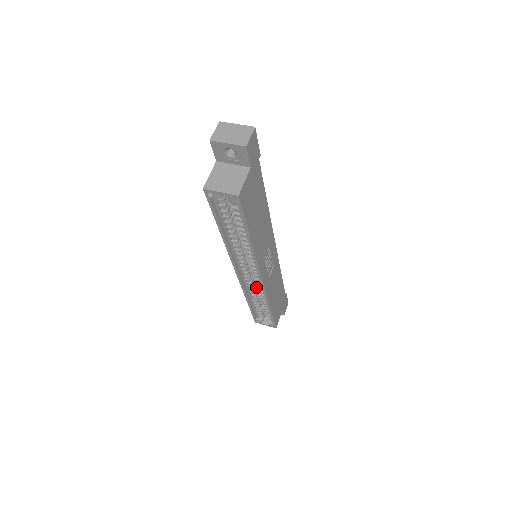
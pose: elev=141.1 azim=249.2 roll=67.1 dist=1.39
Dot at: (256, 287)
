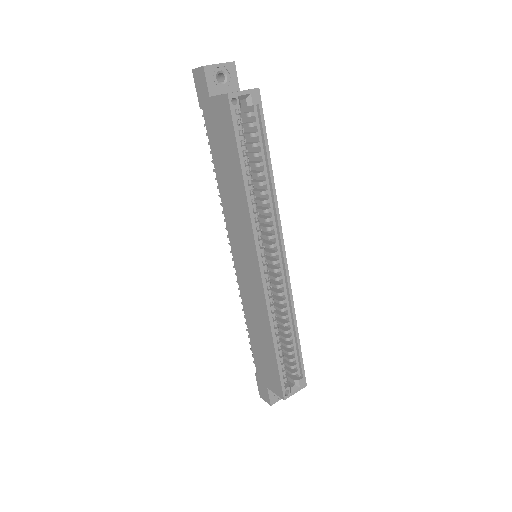
Dot at: occluded
